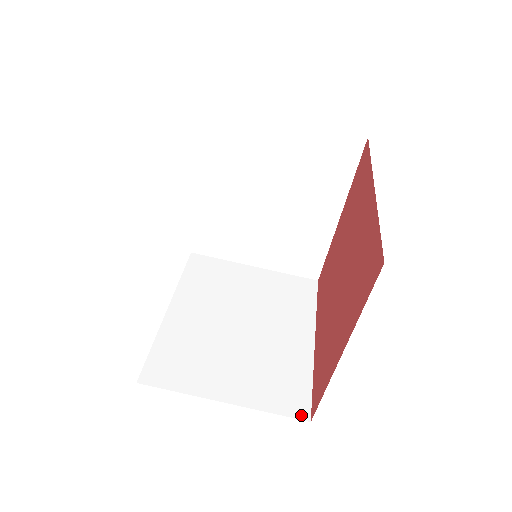
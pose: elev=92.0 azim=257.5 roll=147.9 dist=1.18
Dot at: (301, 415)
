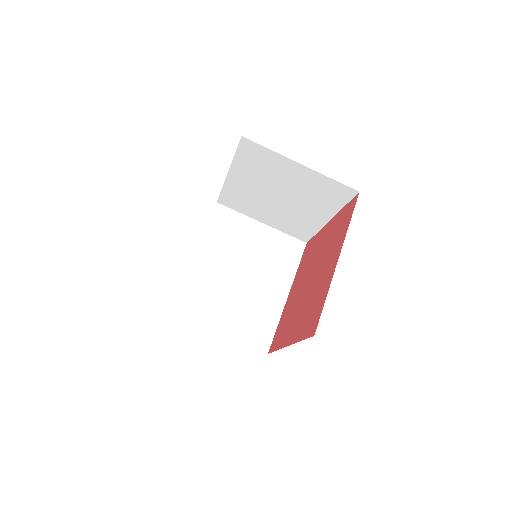
Dot at: (263, 349)
